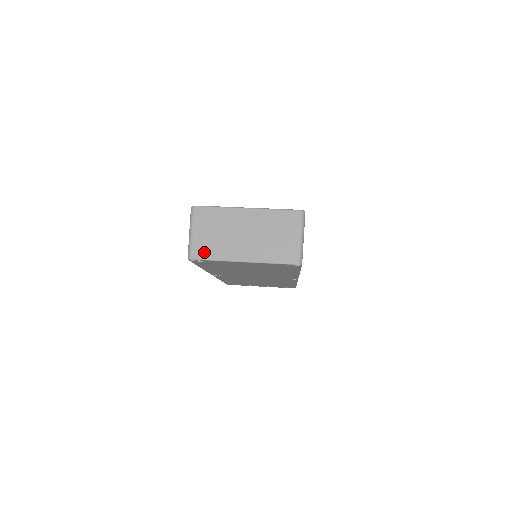
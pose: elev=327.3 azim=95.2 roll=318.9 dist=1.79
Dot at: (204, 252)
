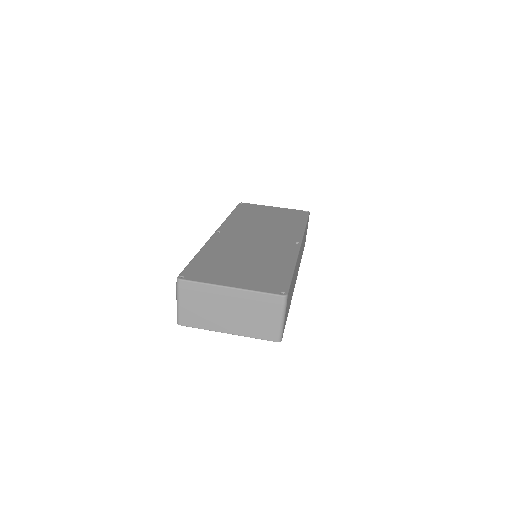
Dot at: (191, 321)
